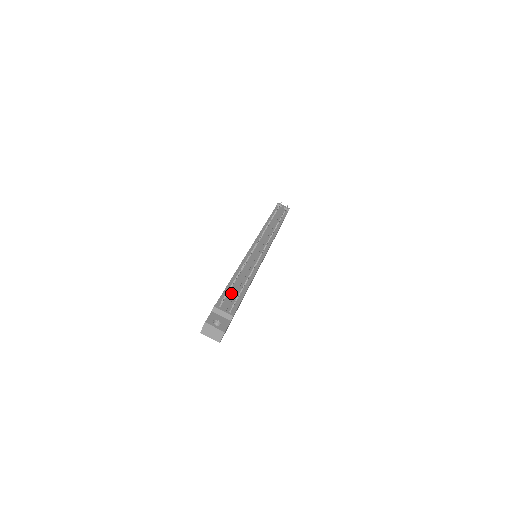
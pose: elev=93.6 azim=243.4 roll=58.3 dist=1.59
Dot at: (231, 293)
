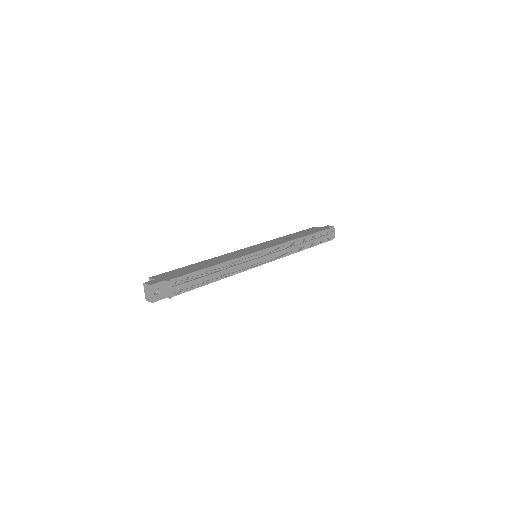
Dot at: (192, 280)
